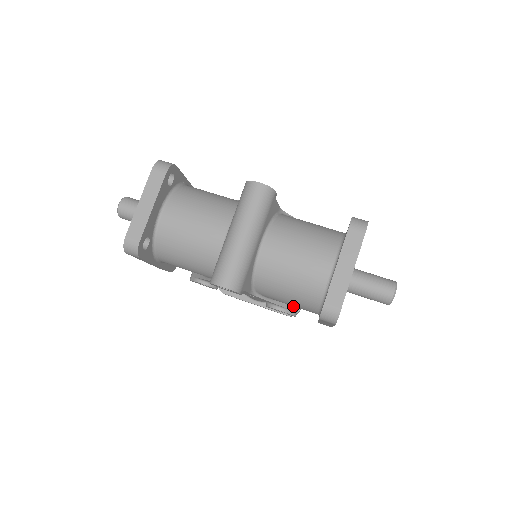
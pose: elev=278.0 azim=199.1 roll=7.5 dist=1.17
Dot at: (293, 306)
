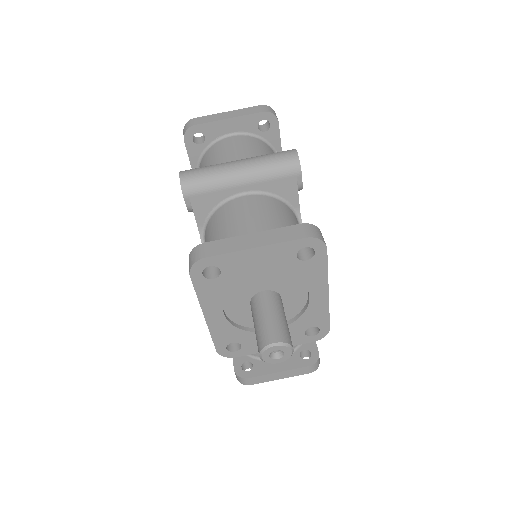
Dot at: occluded
